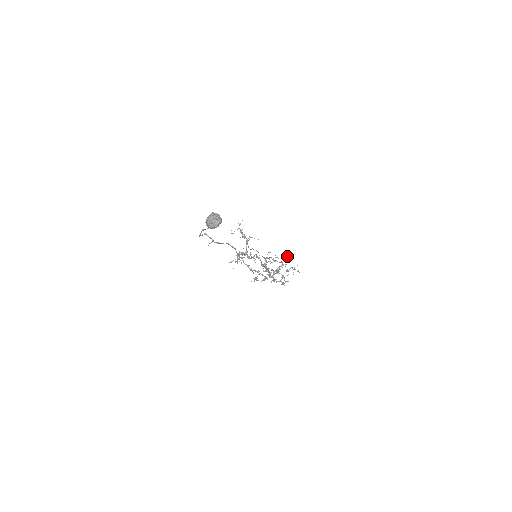
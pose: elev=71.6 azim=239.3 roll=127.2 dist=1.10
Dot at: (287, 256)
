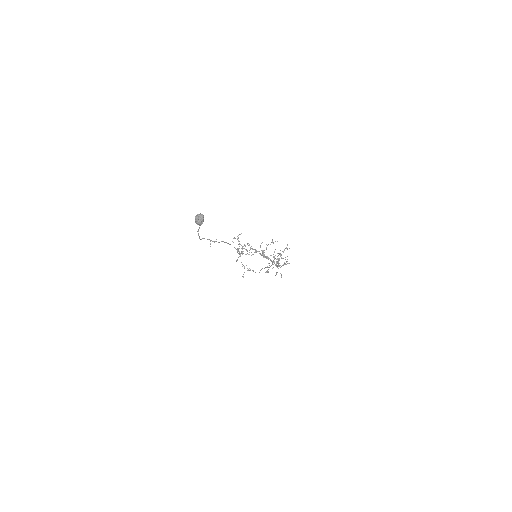
Dot at: occluded
